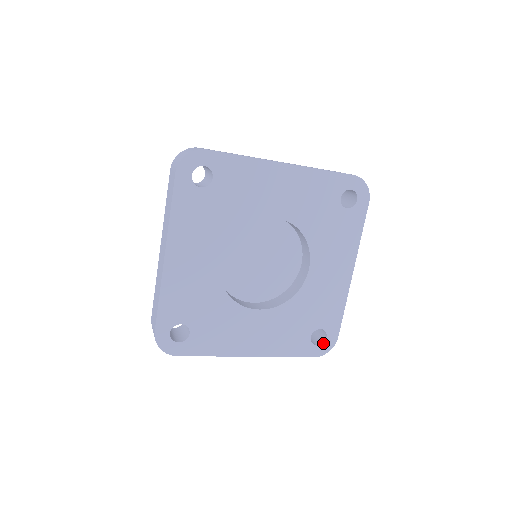
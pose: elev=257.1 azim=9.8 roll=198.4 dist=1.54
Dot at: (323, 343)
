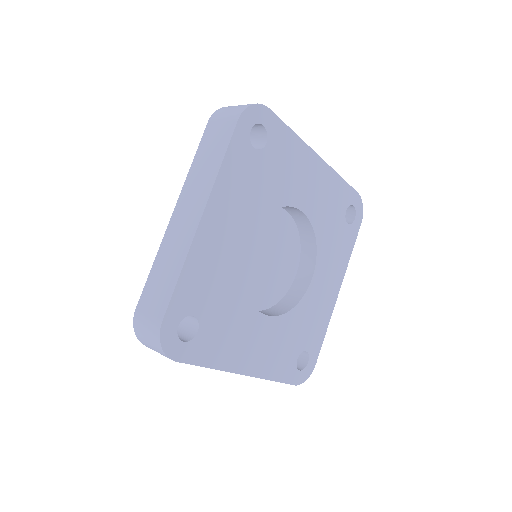
Dot at: (304, 369)
